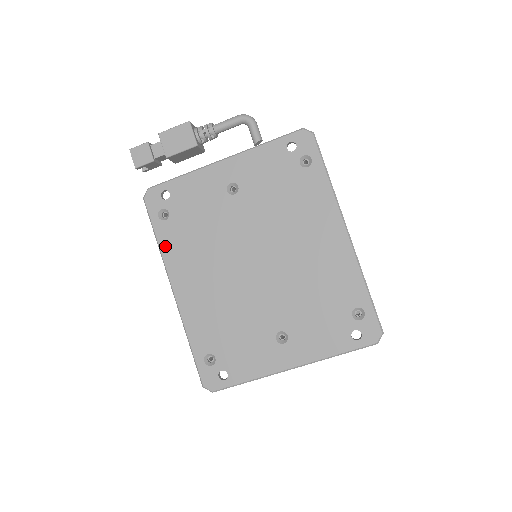
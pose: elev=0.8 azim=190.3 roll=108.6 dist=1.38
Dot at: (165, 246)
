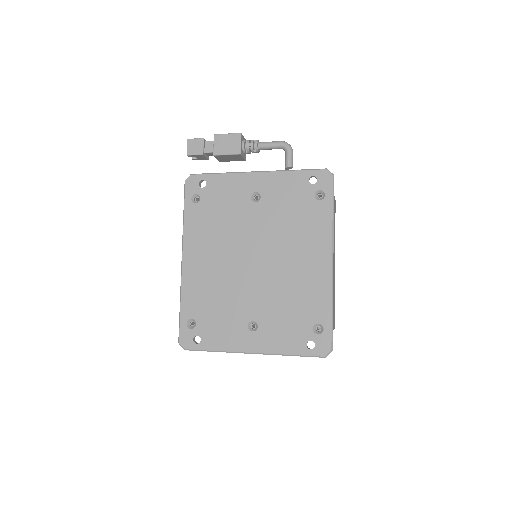
Dot at: (188, 223)
